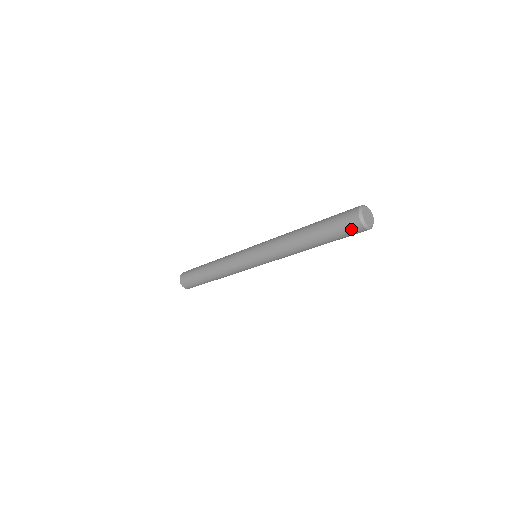
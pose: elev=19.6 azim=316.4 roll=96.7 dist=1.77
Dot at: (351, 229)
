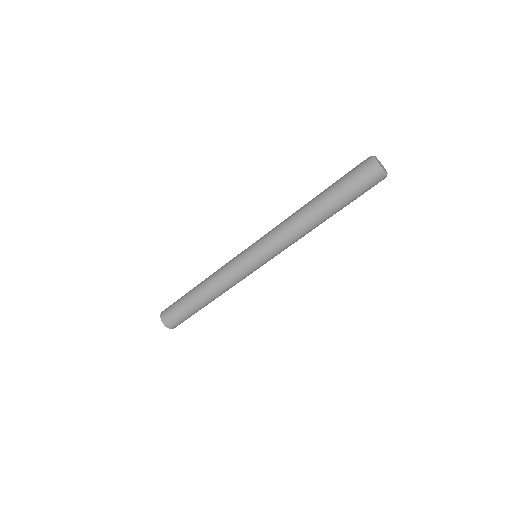
Dot at: (369, 181)
